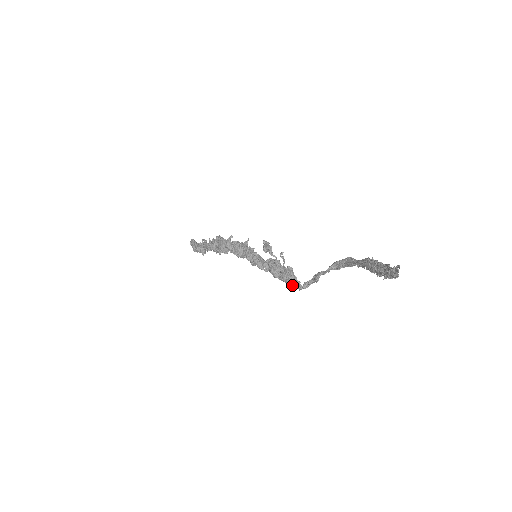
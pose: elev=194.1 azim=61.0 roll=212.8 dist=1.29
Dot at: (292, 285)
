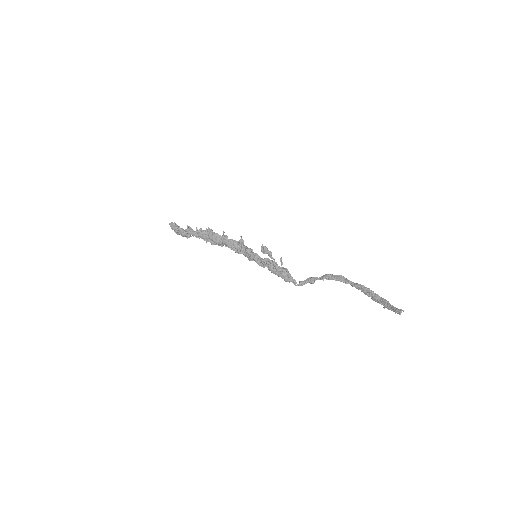
Dot at: (289, 281)
